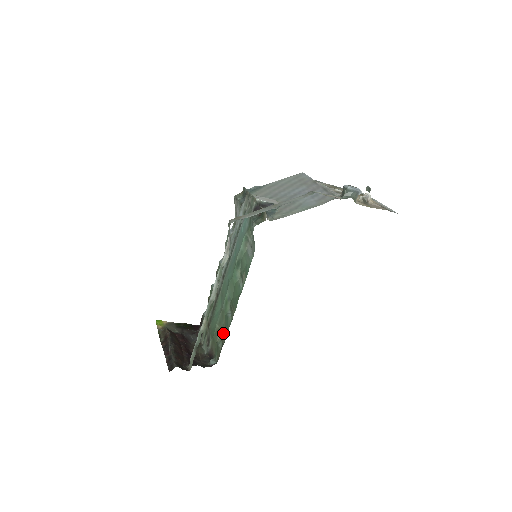
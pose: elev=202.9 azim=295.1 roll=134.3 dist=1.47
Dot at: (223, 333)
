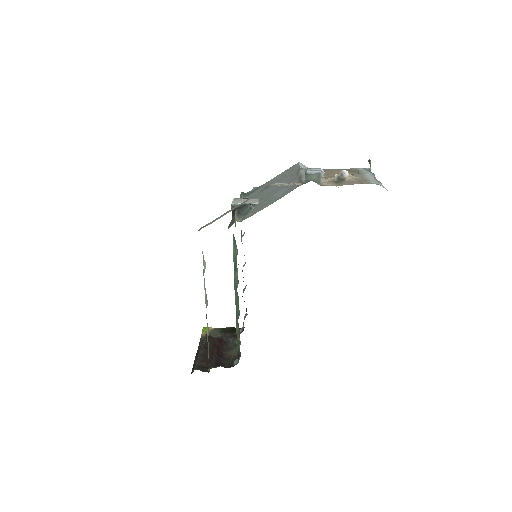
Dot at: (239, 334)
